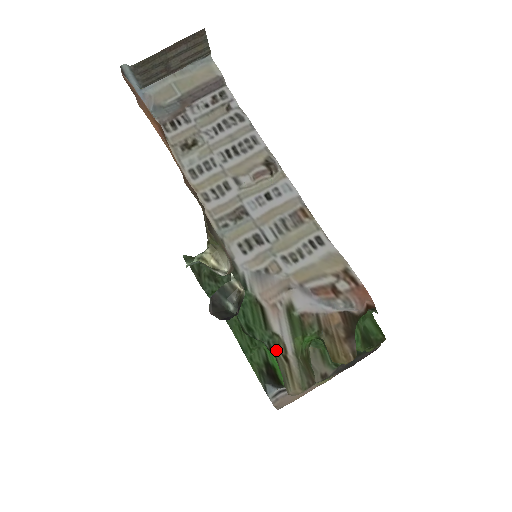
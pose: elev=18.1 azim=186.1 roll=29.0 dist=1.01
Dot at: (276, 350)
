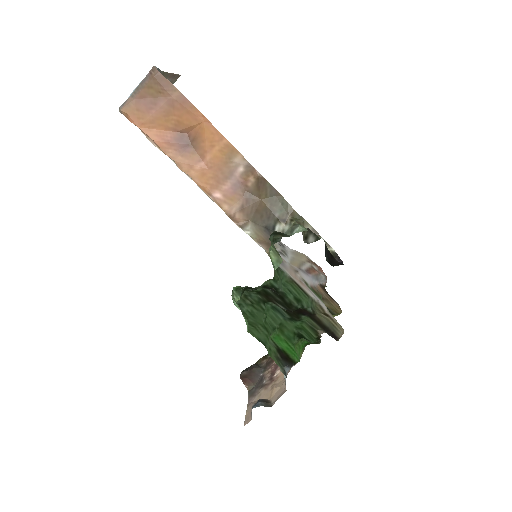
Dot at: (317, 312)
